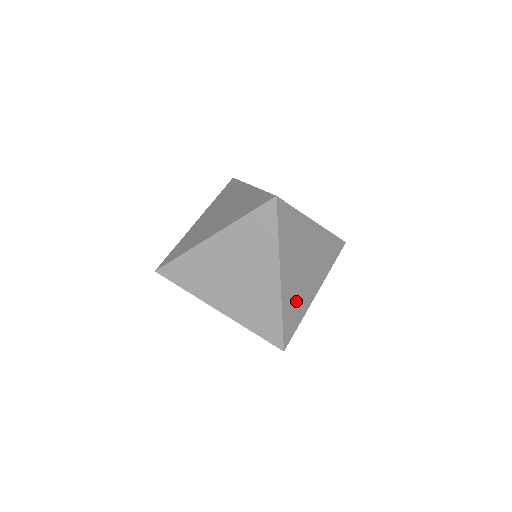
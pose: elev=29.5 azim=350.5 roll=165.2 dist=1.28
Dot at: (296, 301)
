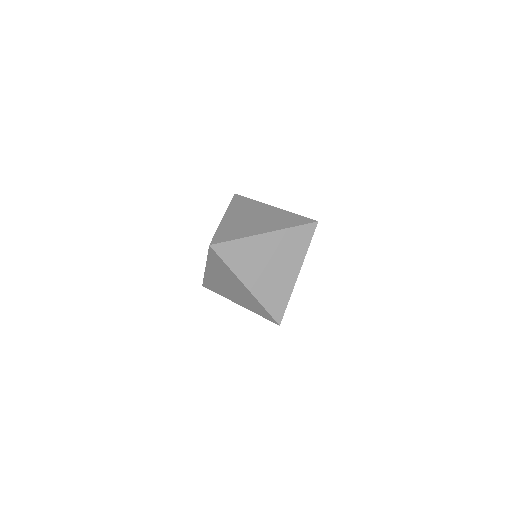
Dot at: occluded
